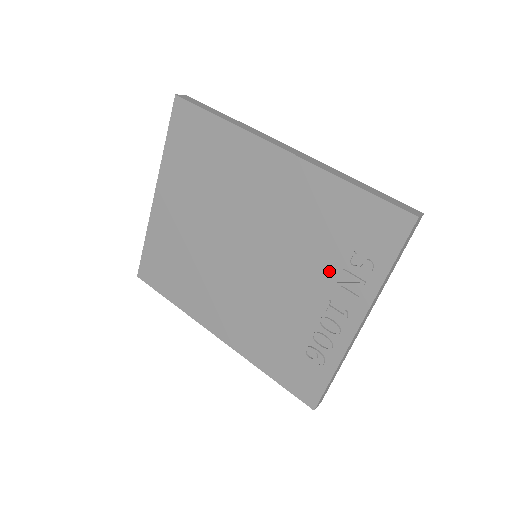
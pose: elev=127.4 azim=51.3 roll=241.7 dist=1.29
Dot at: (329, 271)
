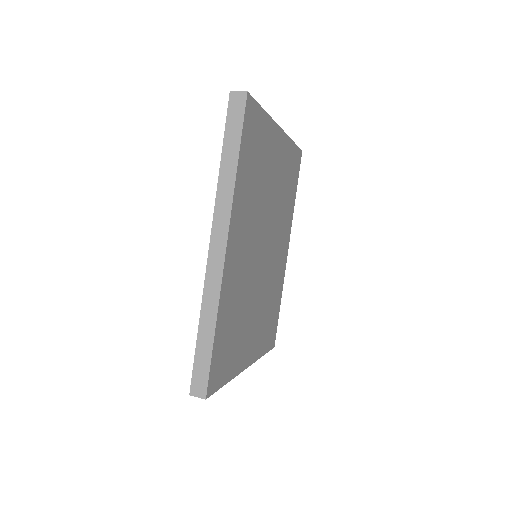
Dot at: occluded
